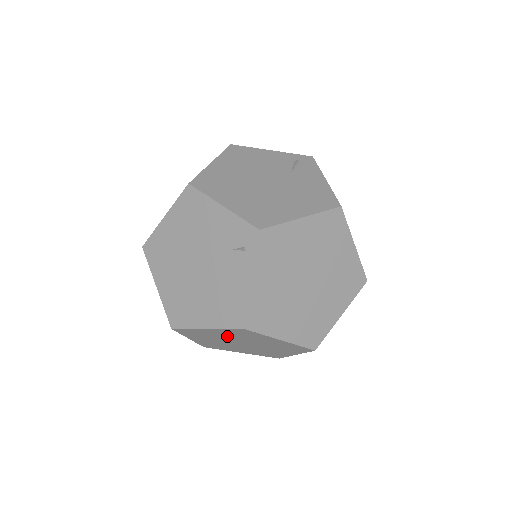
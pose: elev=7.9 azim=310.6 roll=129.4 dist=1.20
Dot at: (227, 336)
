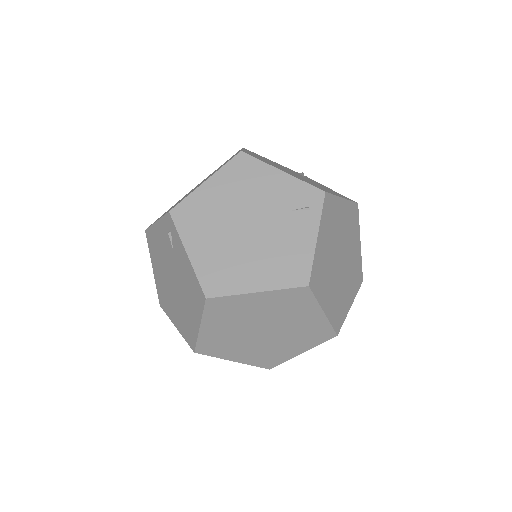
Dot at: (264, 311)
